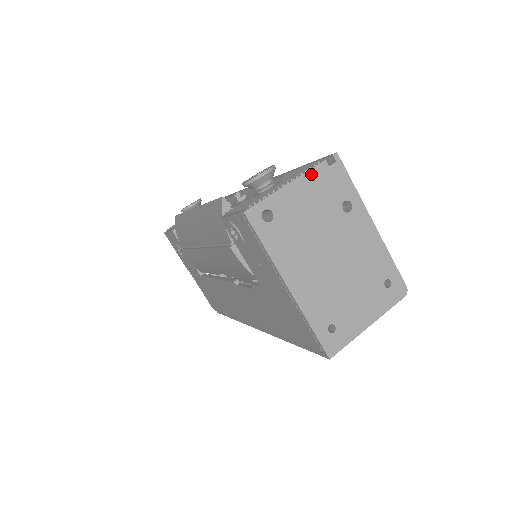
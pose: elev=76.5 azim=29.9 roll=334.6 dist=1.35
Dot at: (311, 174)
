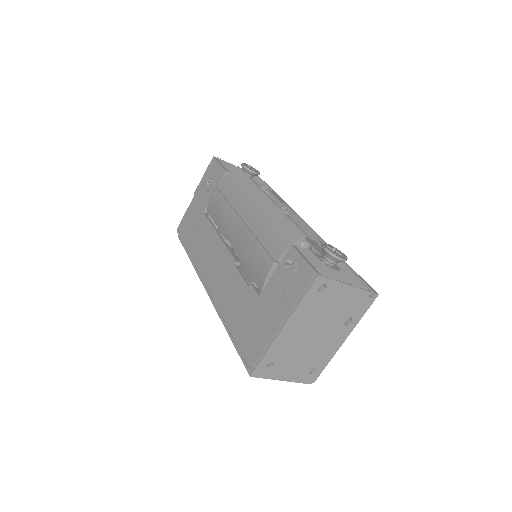
Dot at: (359, 291)
